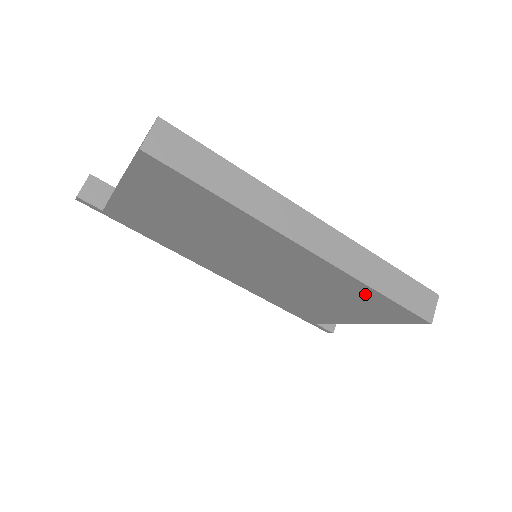
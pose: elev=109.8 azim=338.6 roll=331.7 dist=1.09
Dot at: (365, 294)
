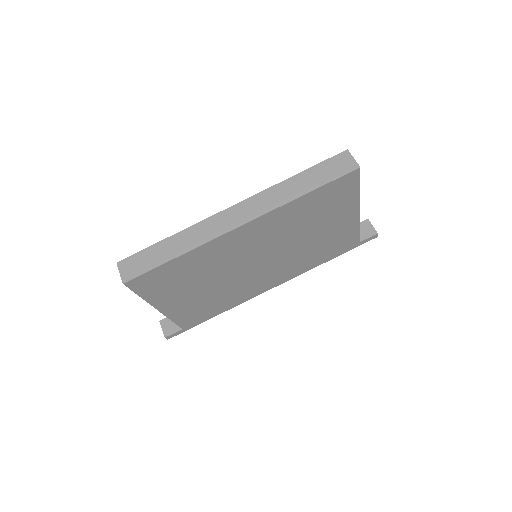
Dot at: (309, 202)
